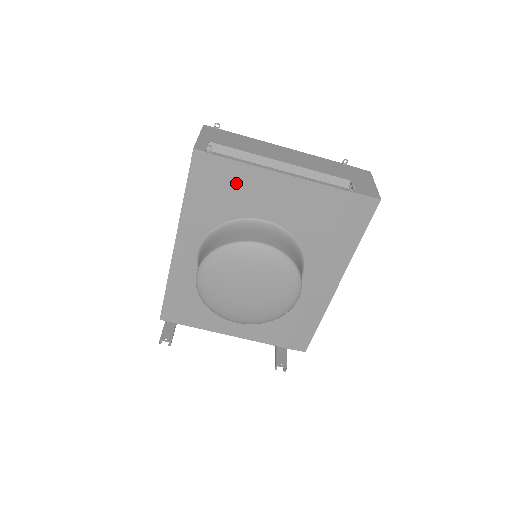
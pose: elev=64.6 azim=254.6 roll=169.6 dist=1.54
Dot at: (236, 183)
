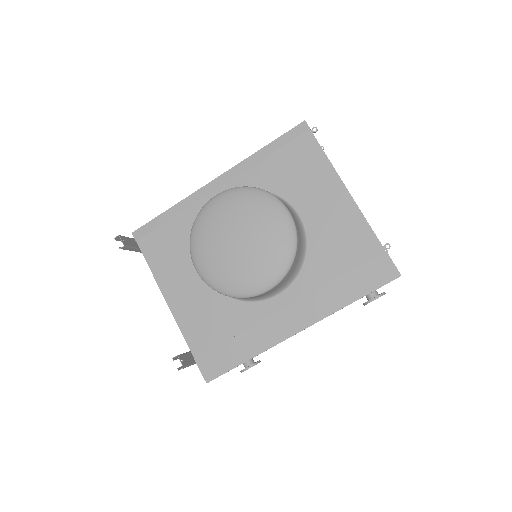
Dot at: (308, 168)
